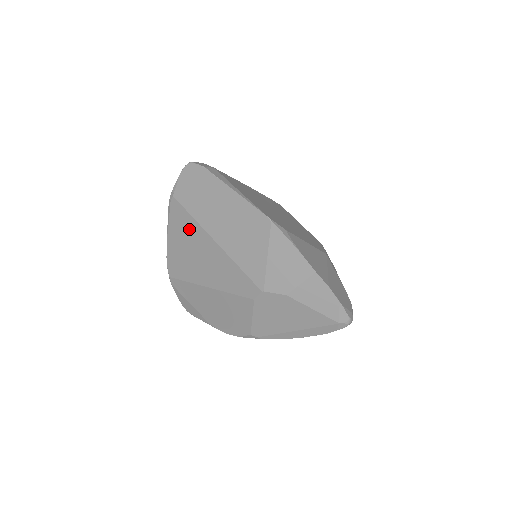
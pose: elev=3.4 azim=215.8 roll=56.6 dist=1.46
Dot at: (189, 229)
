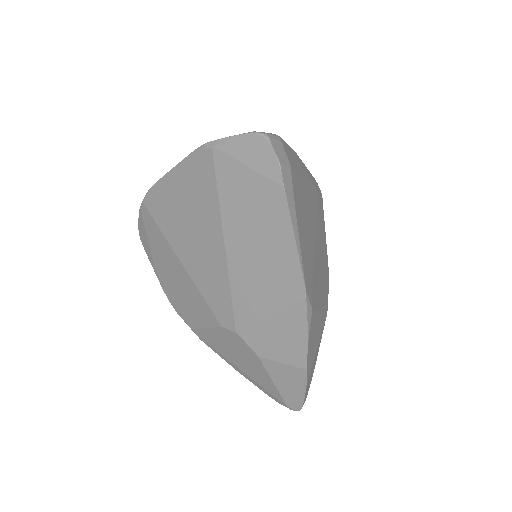
Dot at: (204, 198)
